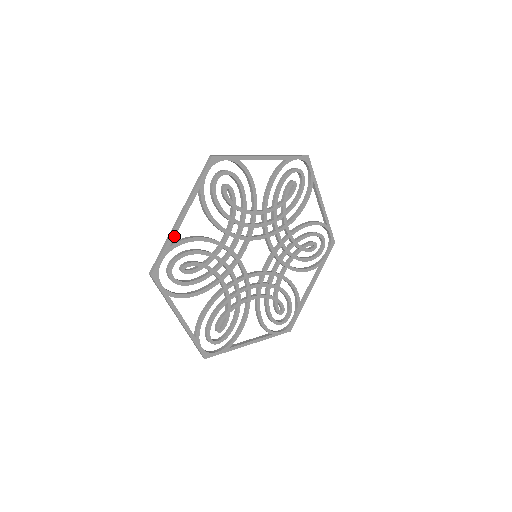
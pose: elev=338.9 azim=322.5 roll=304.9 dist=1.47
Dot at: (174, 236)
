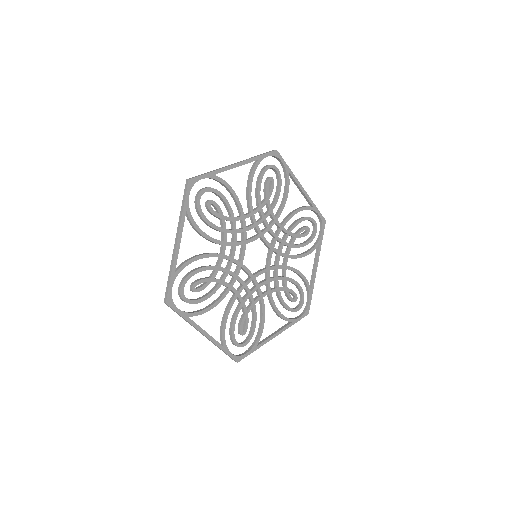
Dot at: (222, 171)
